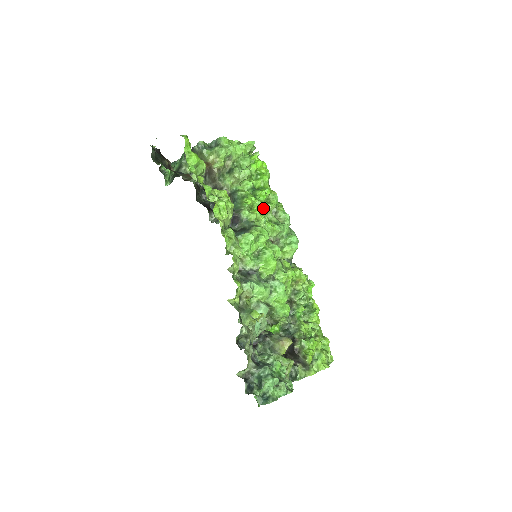
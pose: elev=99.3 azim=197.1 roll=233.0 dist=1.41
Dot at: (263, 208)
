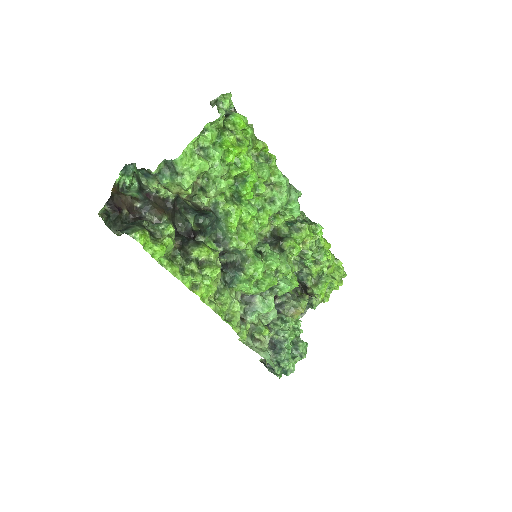
Dot at: (252, 216)
